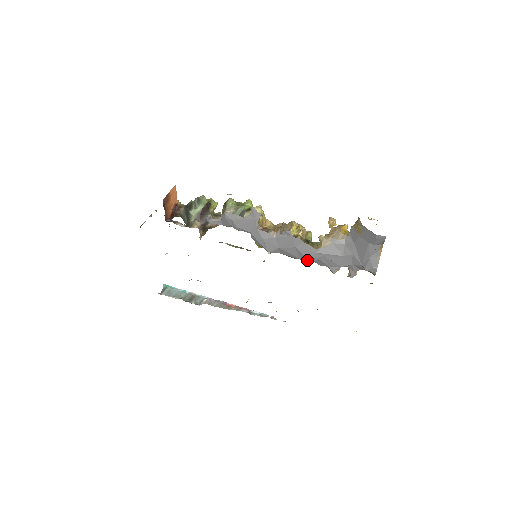
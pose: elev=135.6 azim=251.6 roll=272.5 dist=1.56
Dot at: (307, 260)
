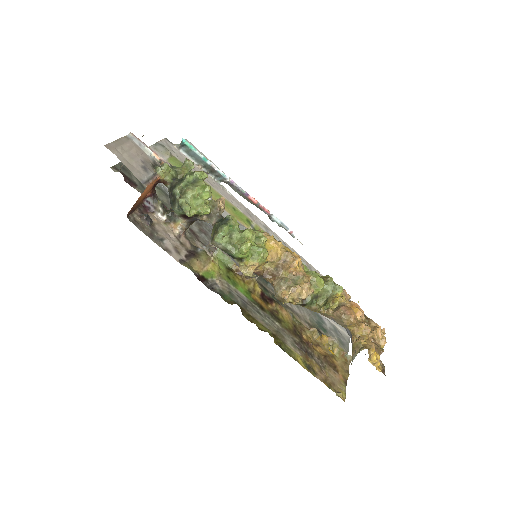
Dot at: occluded
